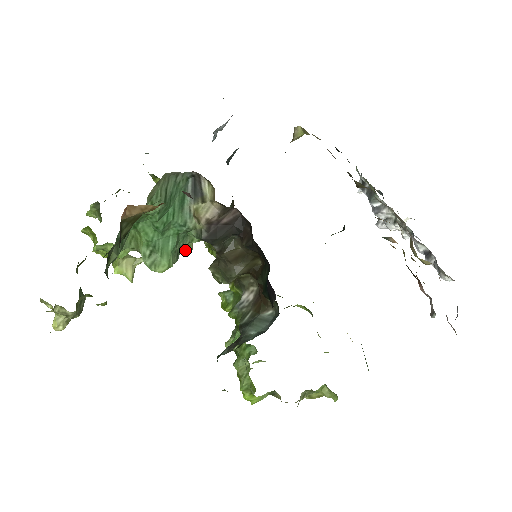
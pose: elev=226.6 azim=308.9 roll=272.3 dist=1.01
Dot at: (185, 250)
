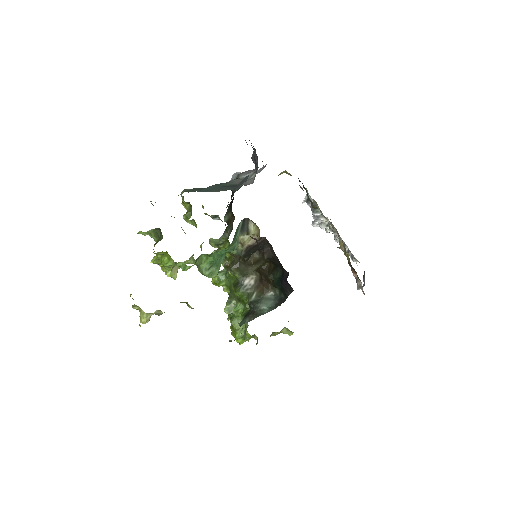
Dot at: occluded
